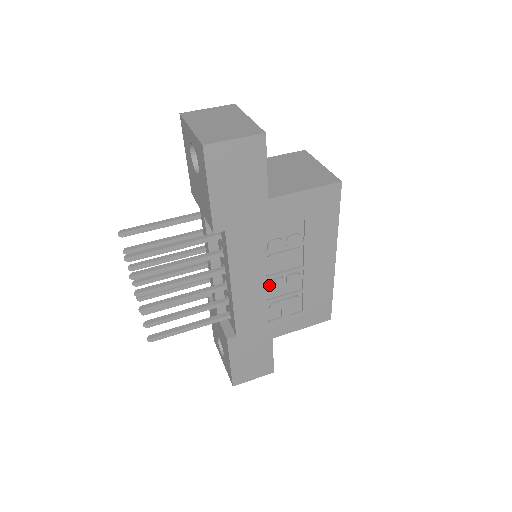
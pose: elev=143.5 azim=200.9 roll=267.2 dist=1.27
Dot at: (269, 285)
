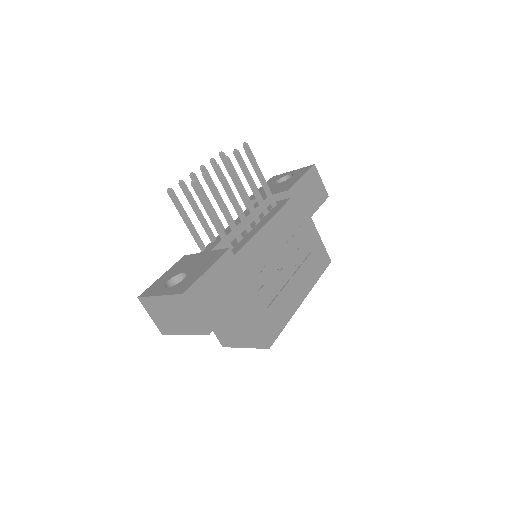
Dot at: (275, 256)
